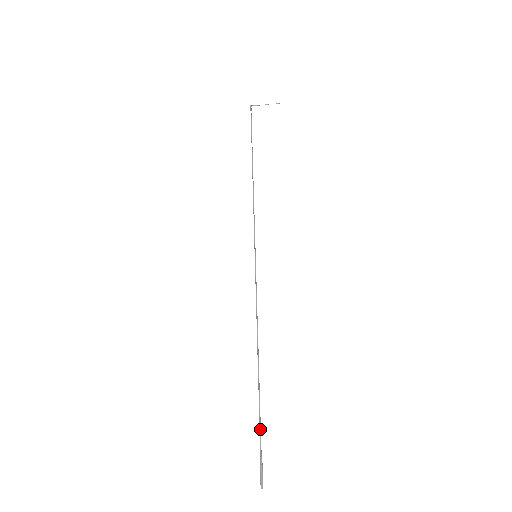
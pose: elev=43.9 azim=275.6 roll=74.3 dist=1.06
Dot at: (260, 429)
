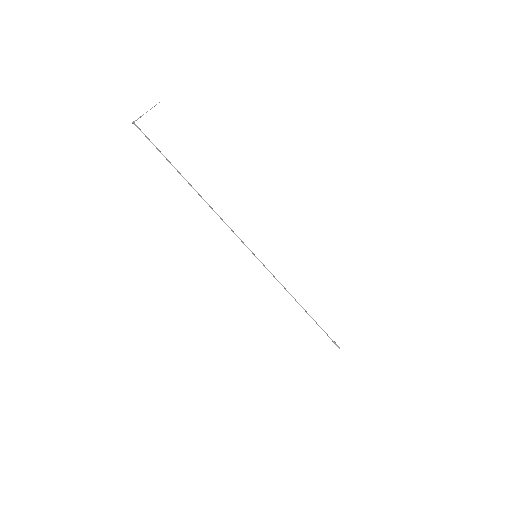
Dot at: occluded
